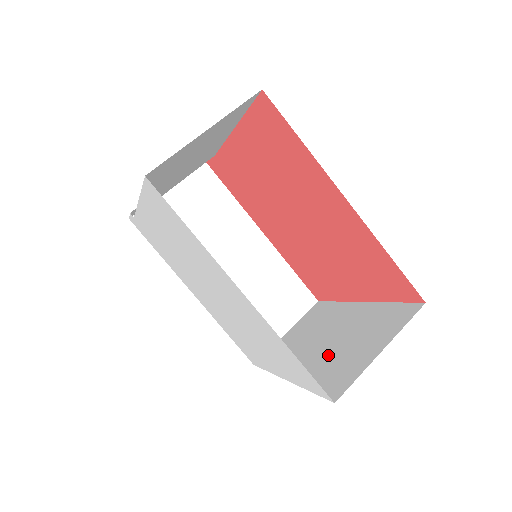
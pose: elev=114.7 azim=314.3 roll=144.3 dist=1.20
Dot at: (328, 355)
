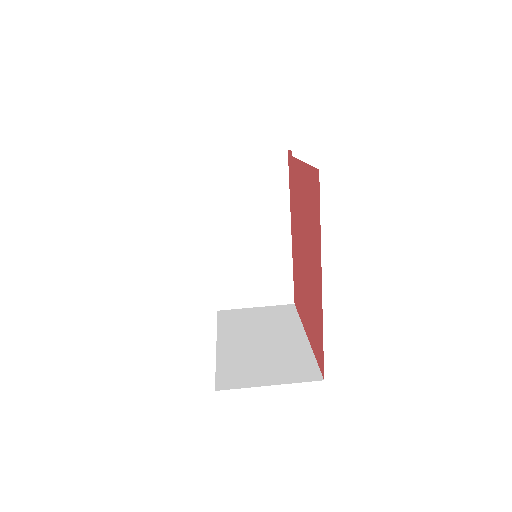
Dot at: (250, 354)
